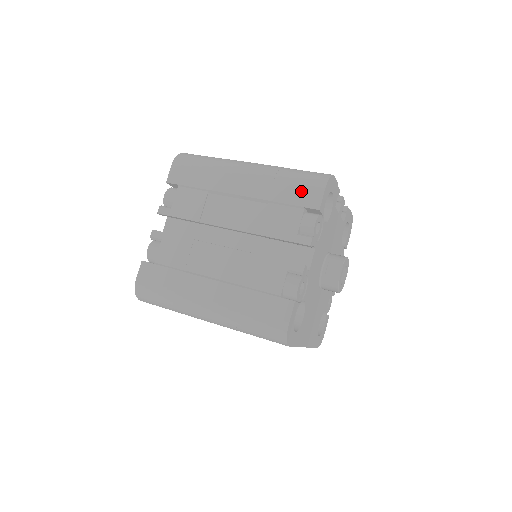
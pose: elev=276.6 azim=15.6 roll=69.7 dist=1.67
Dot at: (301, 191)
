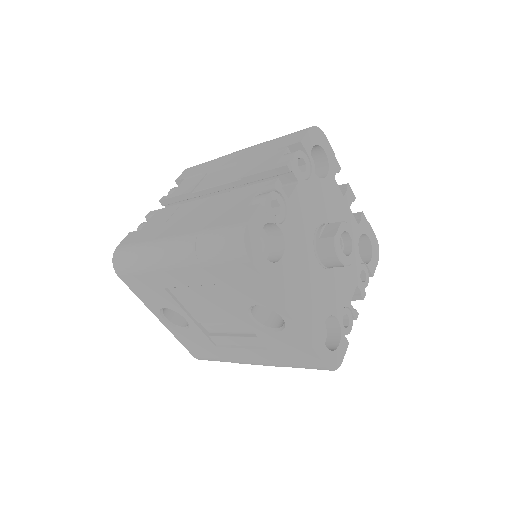
Dot at: (287, 139)
